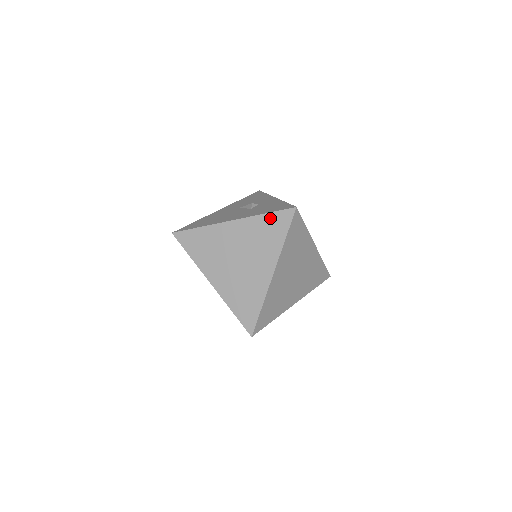
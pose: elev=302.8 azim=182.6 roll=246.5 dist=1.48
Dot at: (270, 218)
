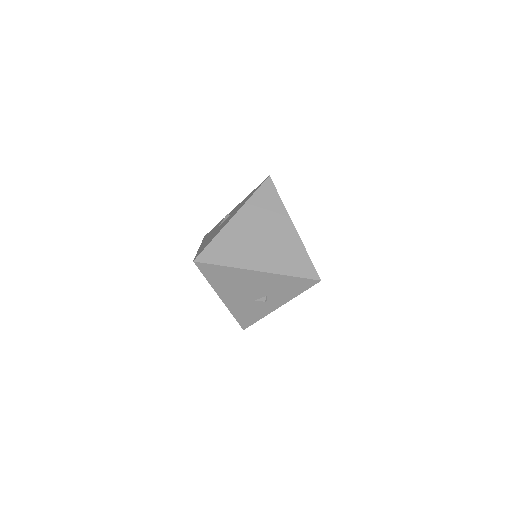
Dot at: (259, 194)
